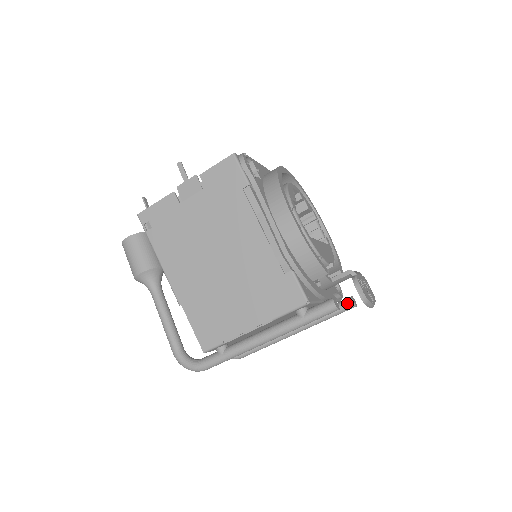
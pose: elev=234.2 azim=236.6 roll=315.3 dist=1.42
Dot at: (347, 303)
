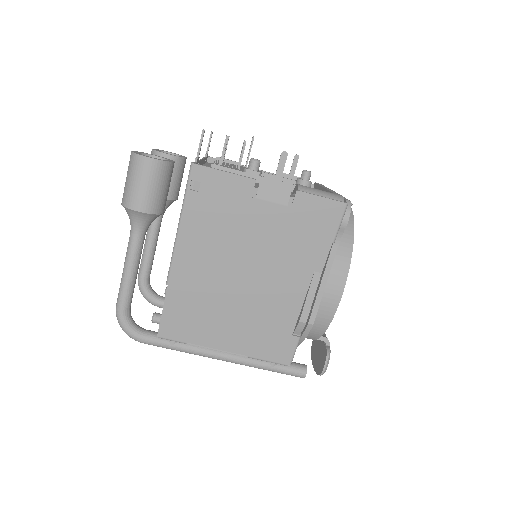
Dot at: occluded
